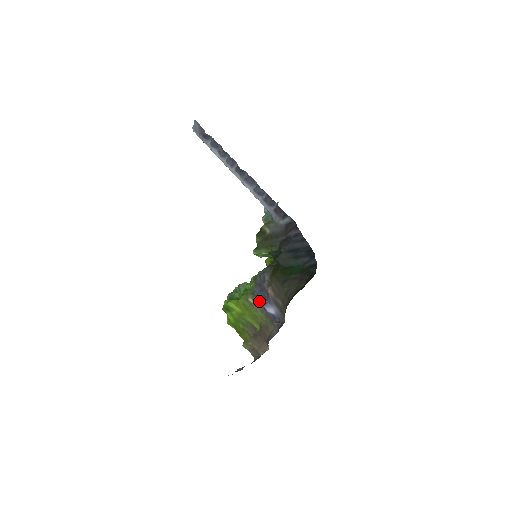
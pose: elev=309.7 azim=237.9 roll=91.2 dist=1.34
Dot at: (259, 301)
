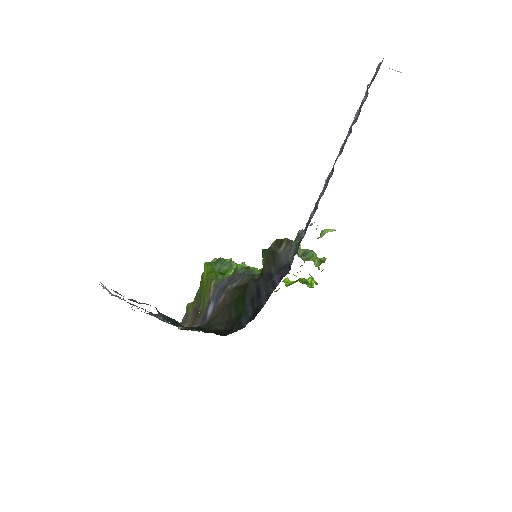
Dot at: (214, 292)
